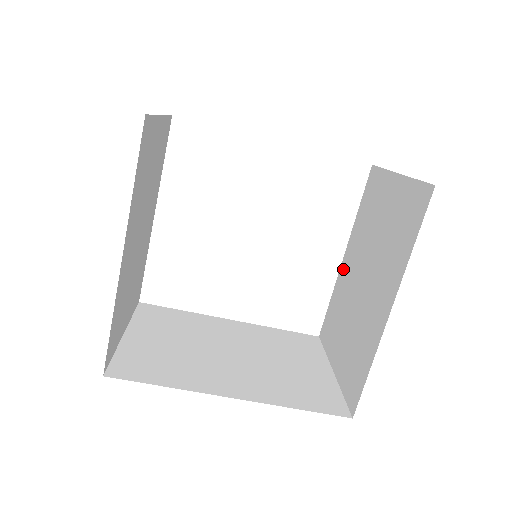
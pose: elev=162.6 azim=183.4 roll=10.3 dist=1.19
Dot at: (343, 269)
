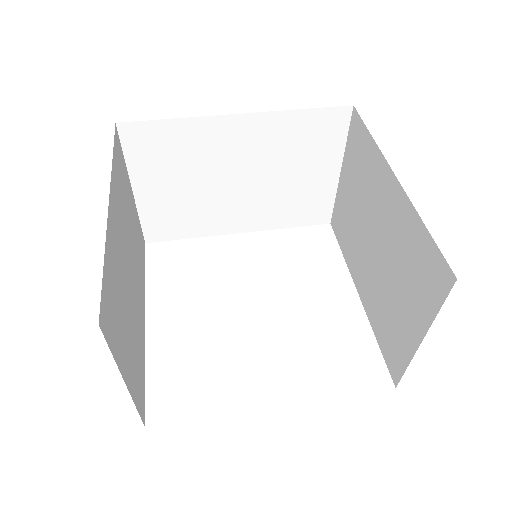
Dot at: (364, 296)
